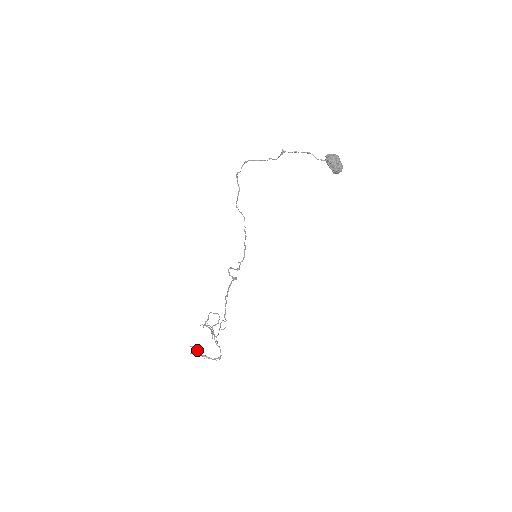
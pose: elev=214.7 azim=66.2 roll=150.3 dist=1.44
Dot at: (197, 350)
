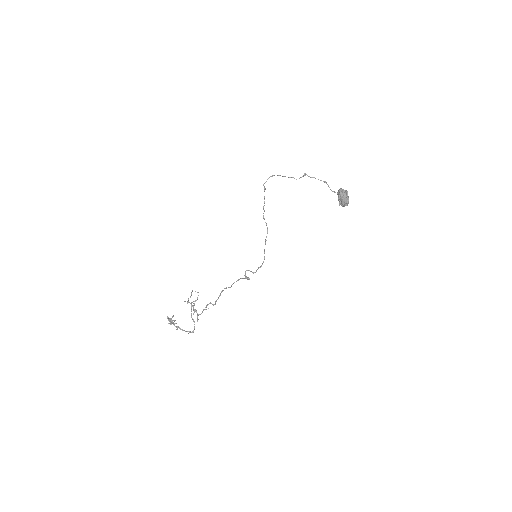
Dot at: (174, 321)
